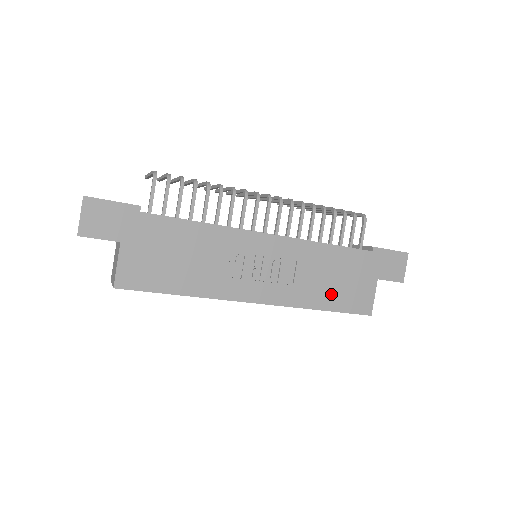
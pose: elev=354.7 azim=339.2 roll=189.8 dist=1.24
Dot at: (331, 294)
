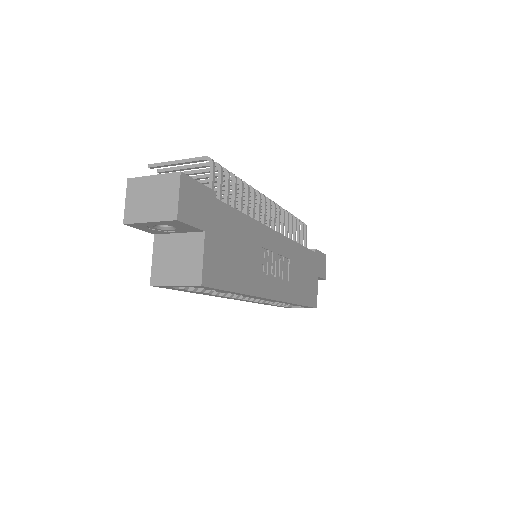
Dot at: (303, 290)
